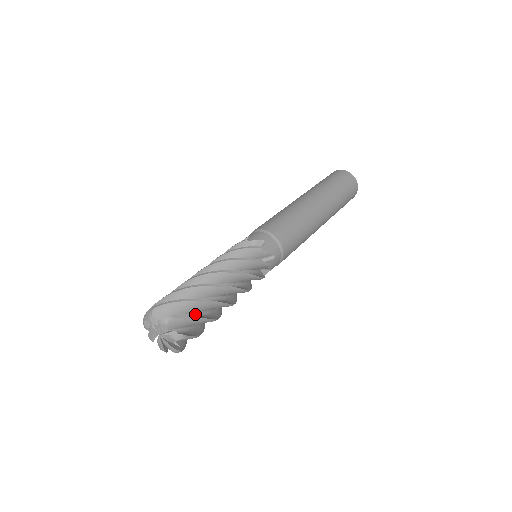
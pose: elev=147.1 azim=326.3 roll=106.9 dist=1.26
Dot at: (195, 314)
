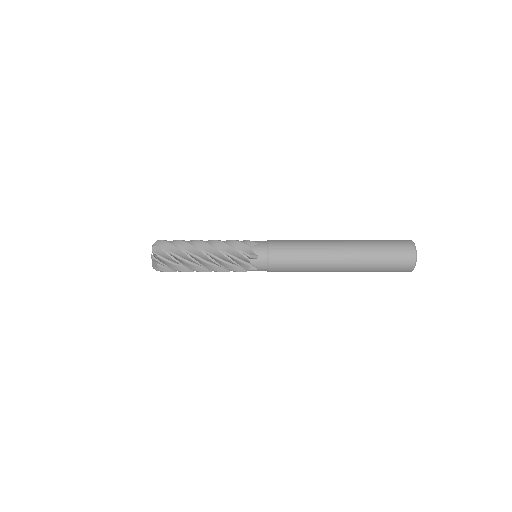
Dot at: (175, 263)
